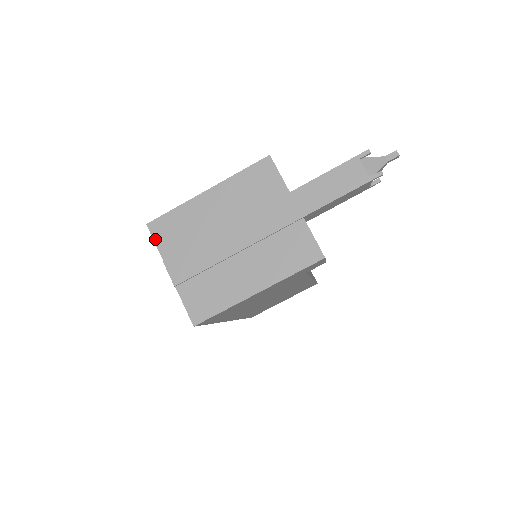
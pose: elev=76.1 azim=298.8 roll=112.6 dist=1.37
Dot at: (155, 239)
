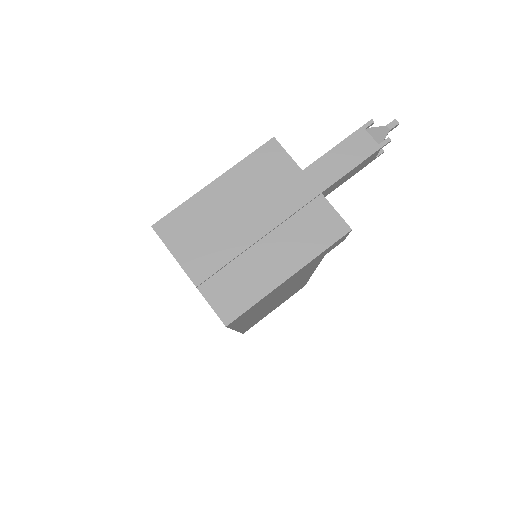
Dot at: (164, 240)
